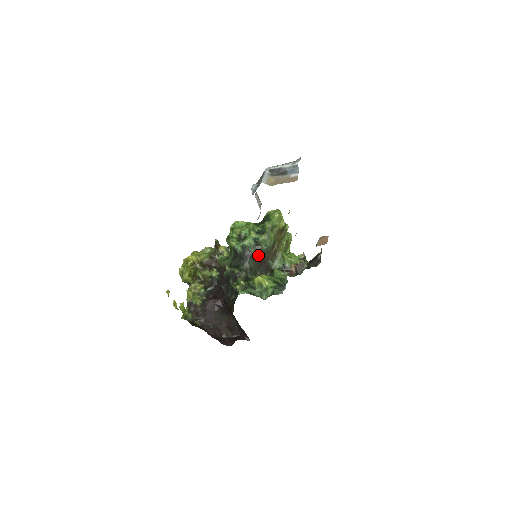
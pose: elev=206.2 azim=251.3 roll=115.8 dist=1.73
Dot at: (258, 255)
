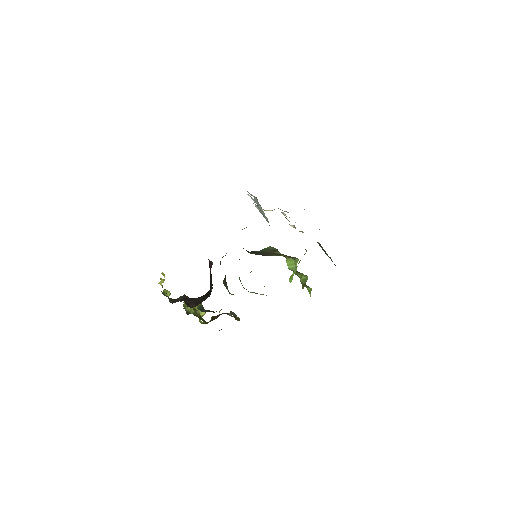
Dot at: (257, 252)
